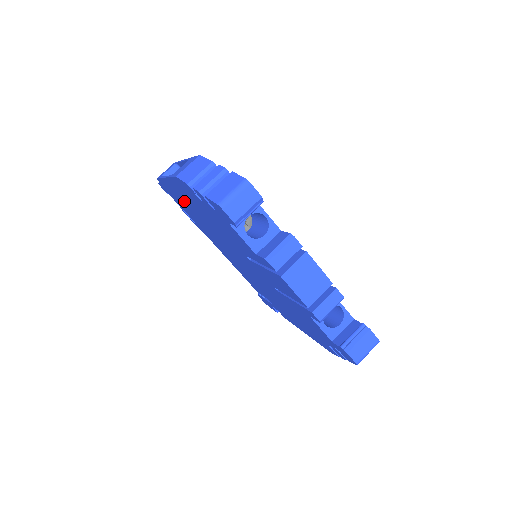
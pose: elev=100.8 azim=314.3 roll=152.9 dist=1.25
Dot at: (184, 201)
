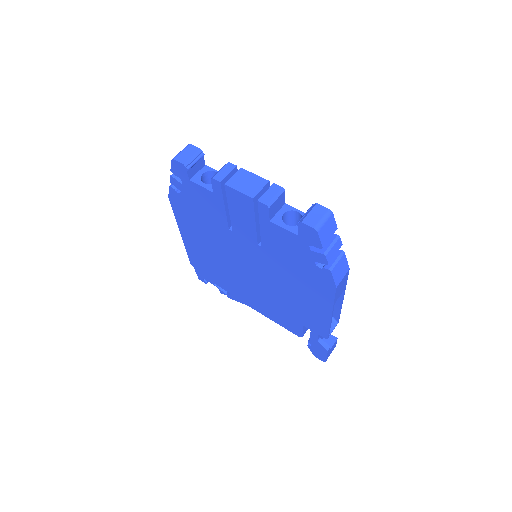
Dot at: (200, 250)
